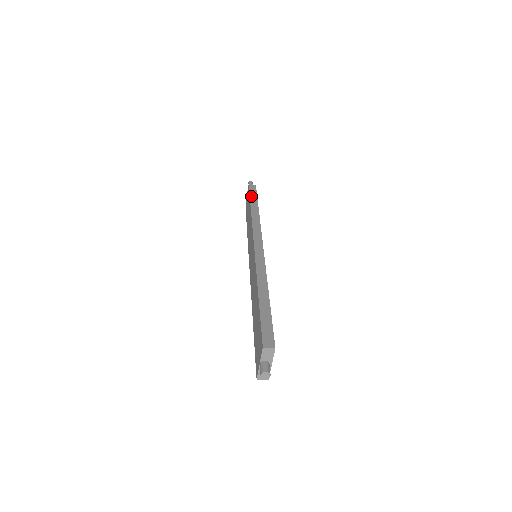
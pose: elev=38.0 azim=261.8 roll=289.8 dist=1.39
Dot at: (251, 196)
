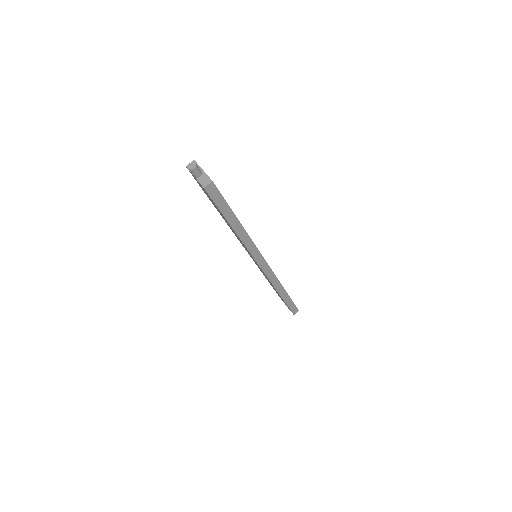
Dot at: occluded
